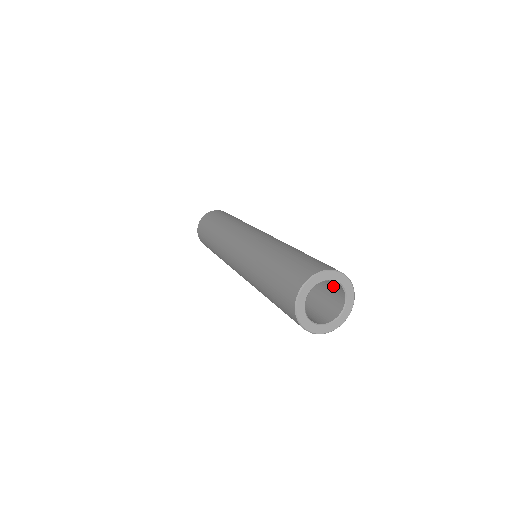
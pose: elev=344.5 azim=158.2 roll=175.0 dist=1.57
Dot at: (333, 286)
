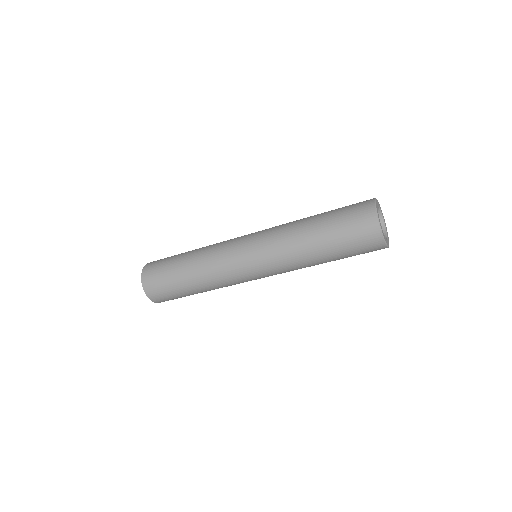
Dot at: occluded
